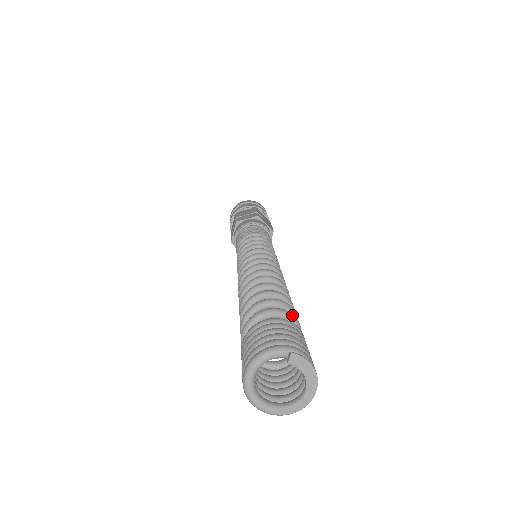
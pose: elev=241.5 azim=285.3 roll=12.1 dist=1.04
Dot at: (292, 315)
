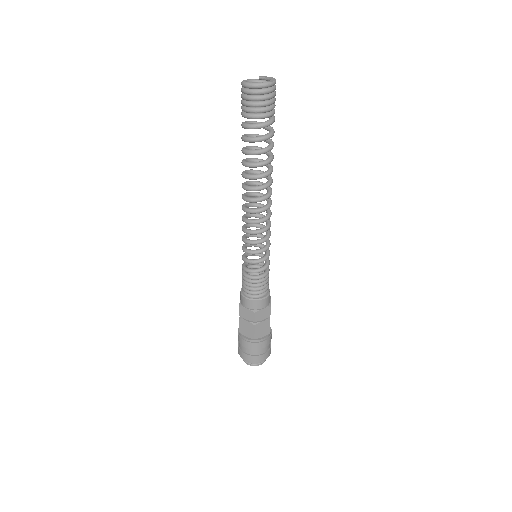
Dot at: occluded
